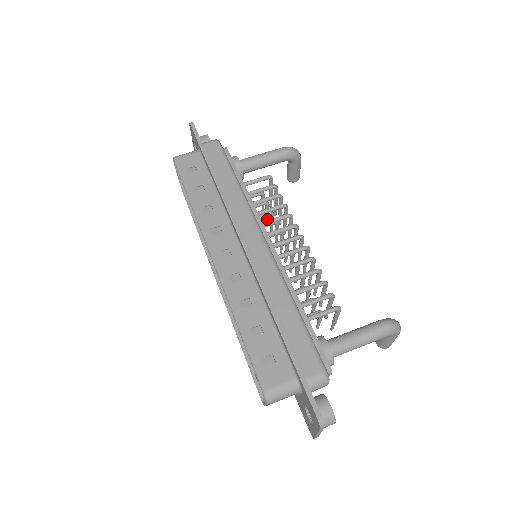
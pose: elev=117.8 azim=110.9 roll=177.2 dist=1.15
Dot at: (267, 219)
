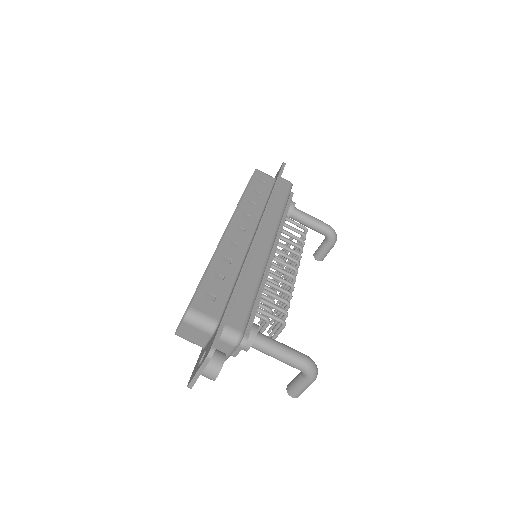
Dot at: occluded
